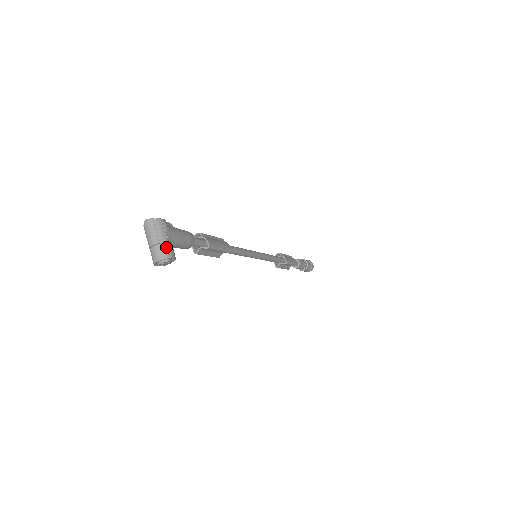
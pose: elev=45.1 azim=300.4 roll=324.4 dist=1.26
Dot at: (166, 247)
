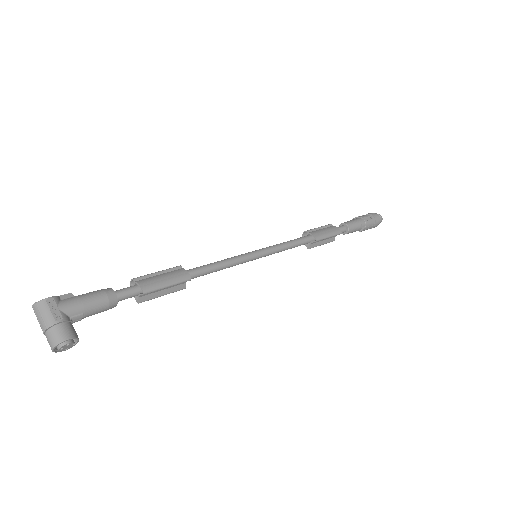
Dot at: (55, 331)
